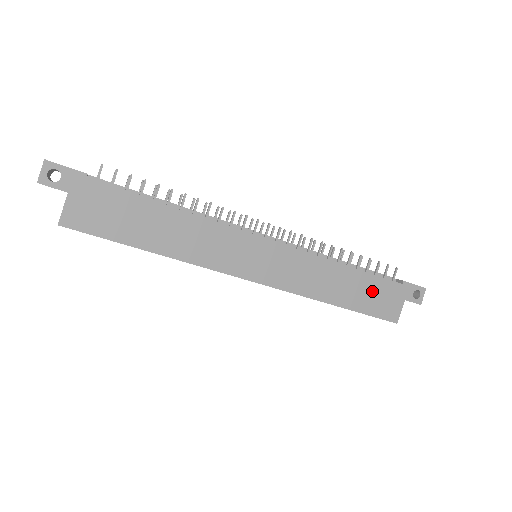
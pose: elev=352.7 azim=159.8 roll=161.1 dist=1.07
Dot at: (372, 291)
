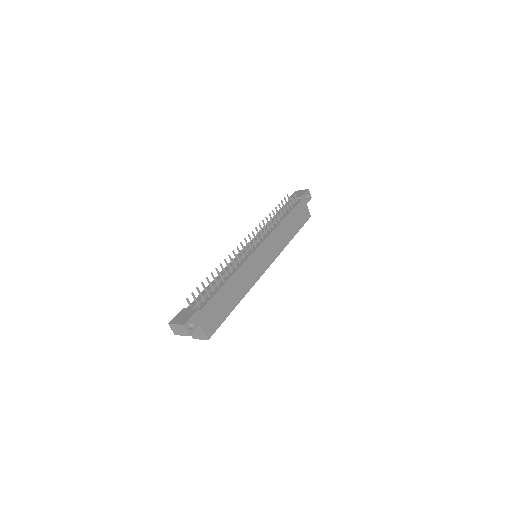
Dot at: (297, 216)
